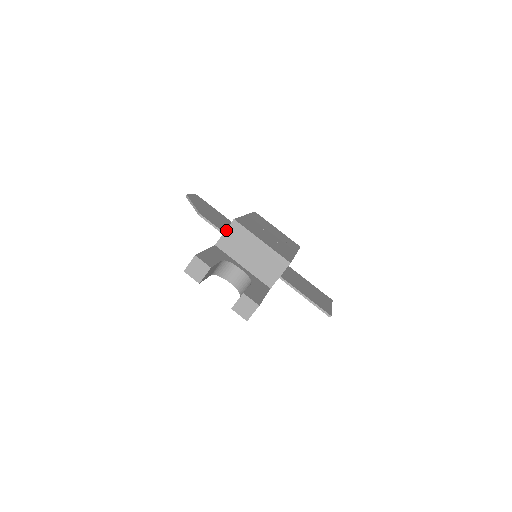
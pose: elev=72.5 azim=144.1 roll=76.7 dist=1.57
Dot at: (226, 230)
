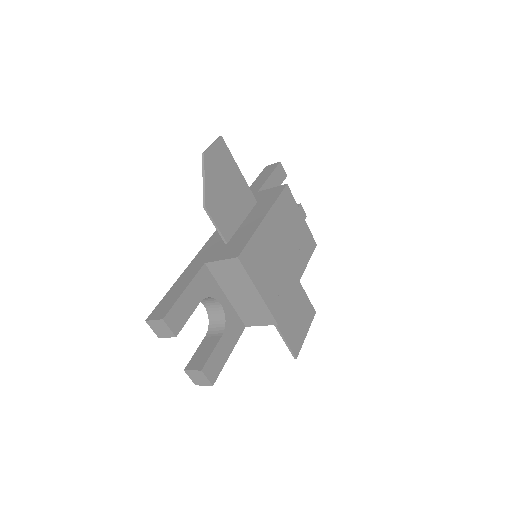
Dot at: (224, 260)
